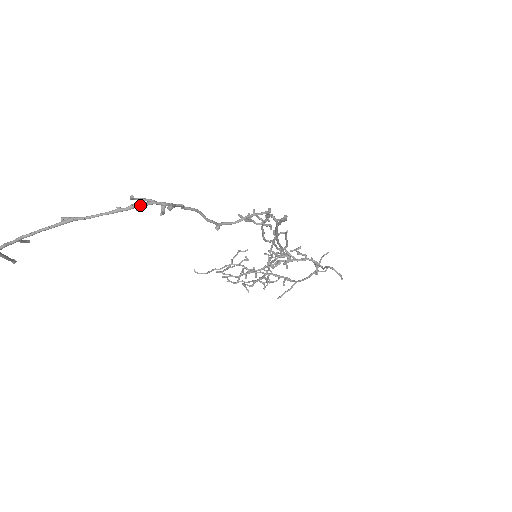
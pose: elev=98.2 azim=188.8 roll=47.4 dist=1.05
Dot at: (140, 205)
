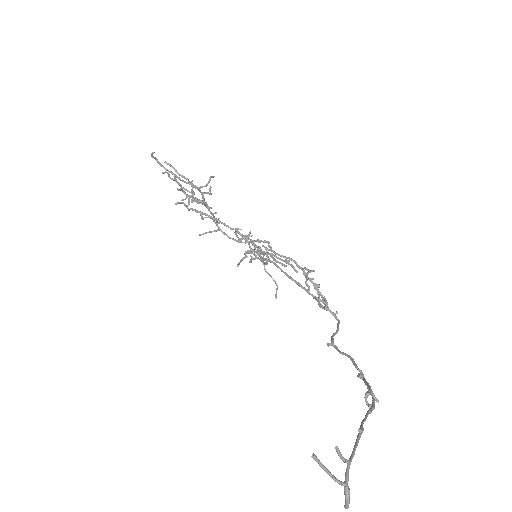
Dot at: (374, 406)
